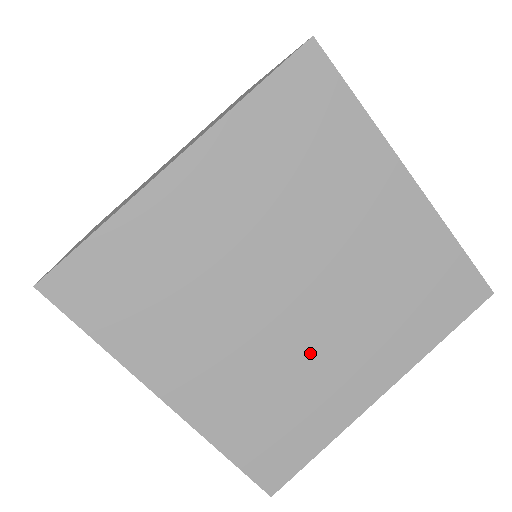
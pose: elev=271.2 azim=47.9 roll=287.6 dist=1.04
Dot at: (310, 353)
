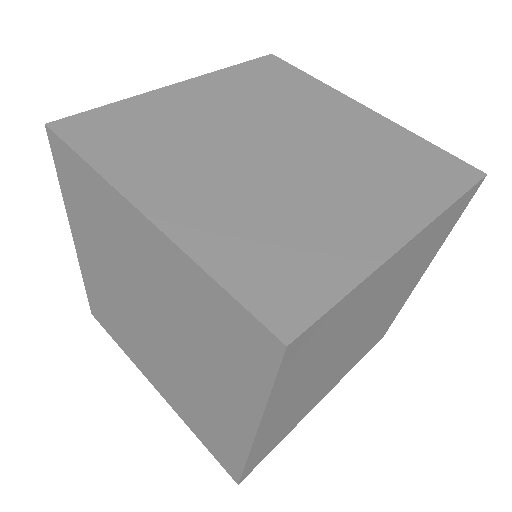
Dot at: (307, 194)
